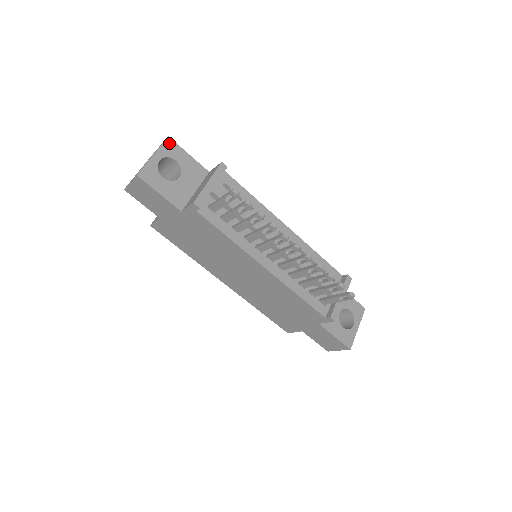
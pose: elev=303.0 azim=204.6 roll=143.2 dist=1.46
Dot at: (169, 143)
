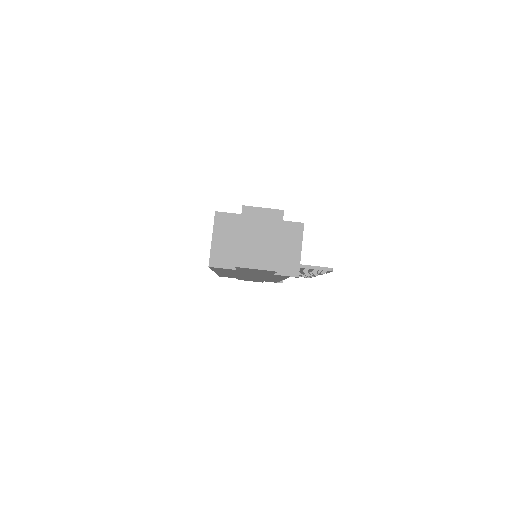
Dot at: occluded
